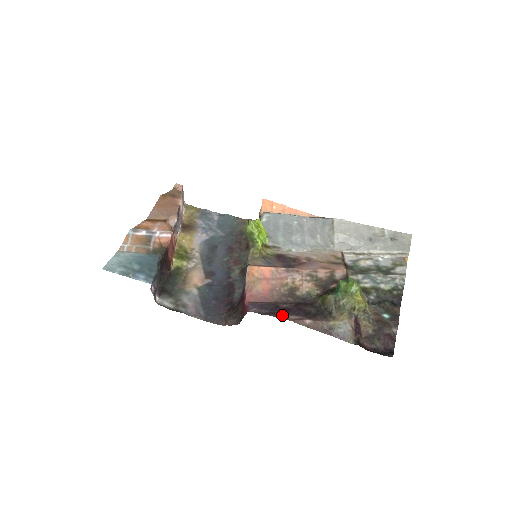
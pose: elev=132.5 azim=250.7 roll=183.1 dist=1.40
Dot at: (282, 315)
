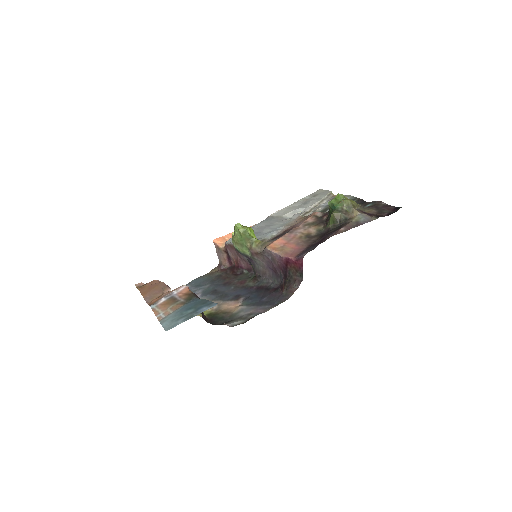
Dot at: (324, 240)
